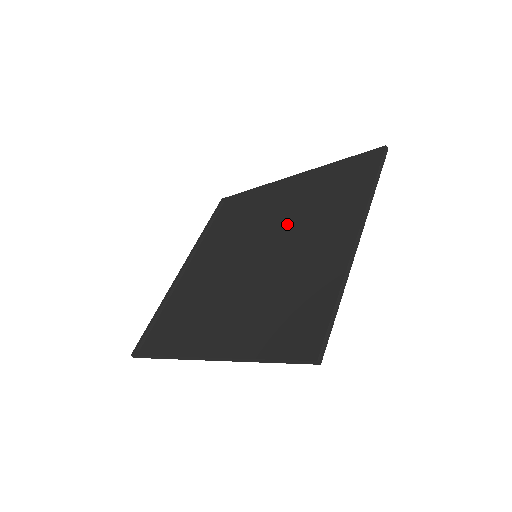
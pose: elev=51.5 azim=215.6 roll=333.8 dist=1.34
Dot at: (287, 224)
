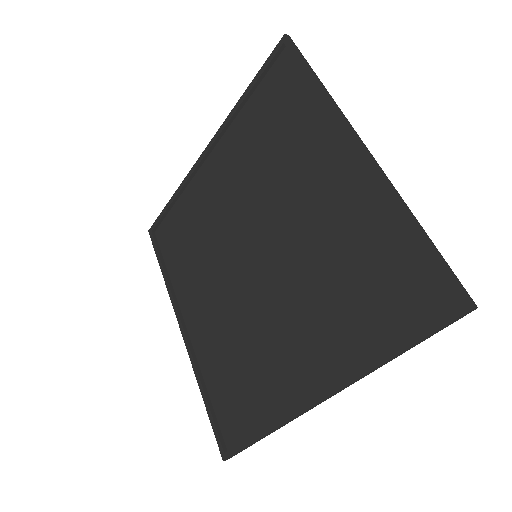
Dot at: (256, 198)
